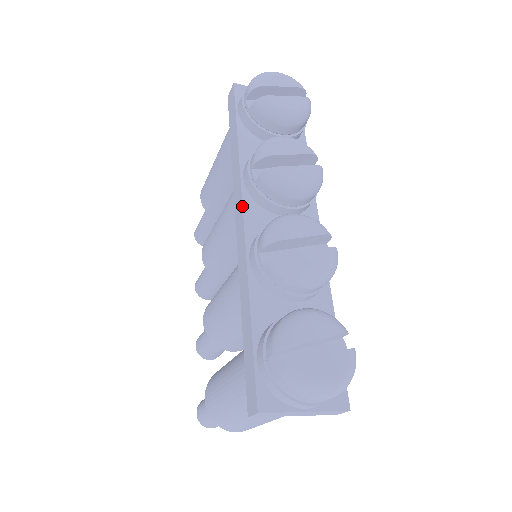
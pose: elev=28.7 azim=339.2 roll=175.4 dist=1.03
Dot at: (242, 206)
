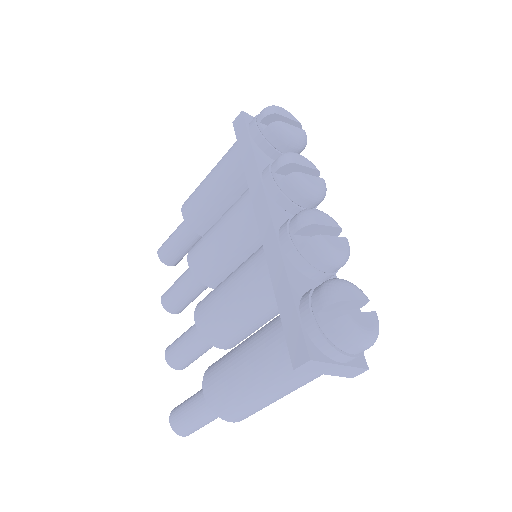
Dot at: (266, 201)
